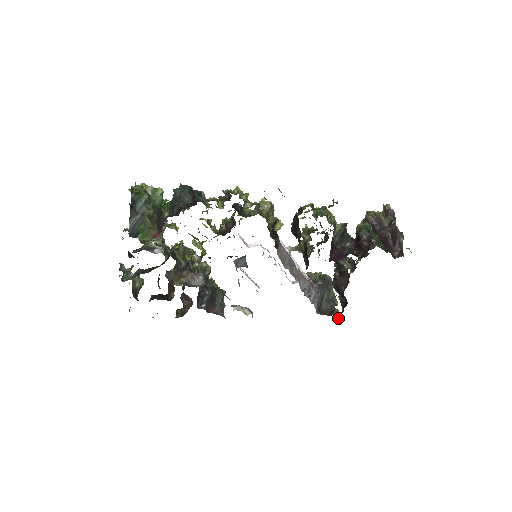
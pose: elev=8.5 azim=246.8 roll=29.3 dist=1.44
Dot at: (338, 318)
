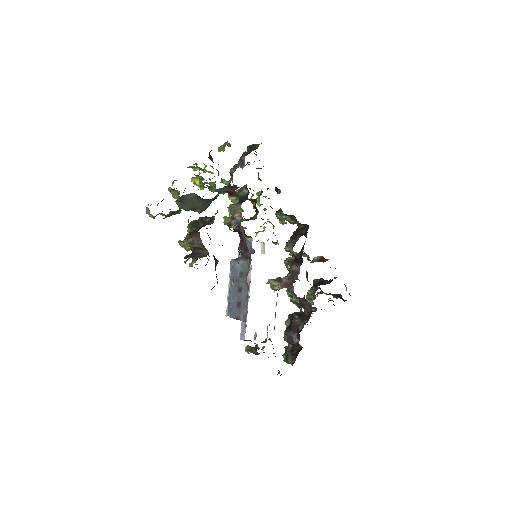
Dot at: occluded
